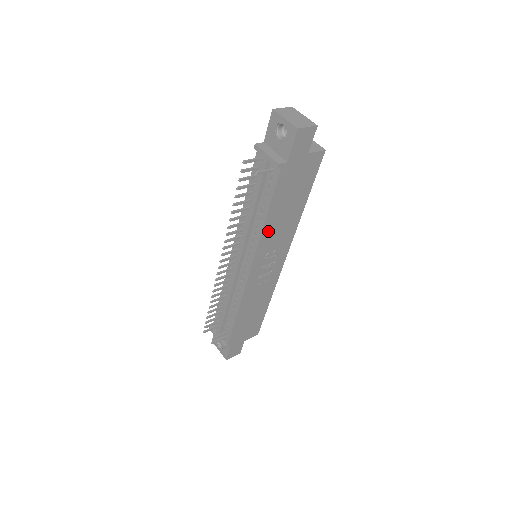
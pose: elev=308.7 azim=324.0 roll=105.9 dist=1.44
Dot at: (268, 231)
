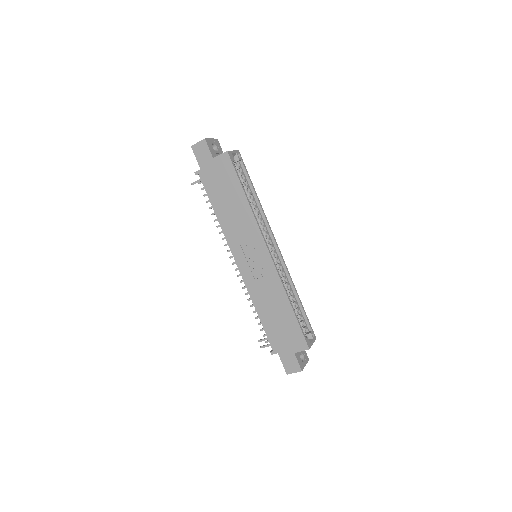
Dot at: (226, 224)
